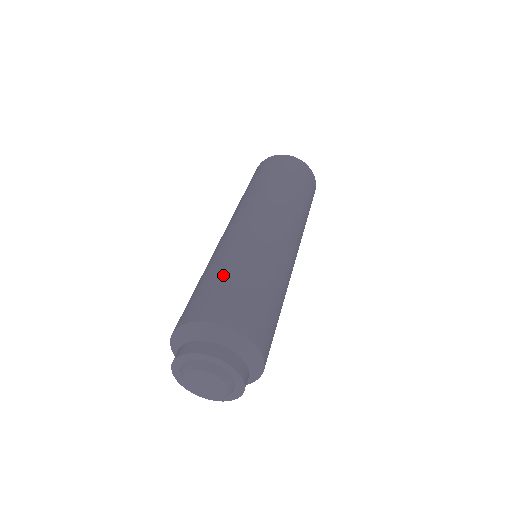
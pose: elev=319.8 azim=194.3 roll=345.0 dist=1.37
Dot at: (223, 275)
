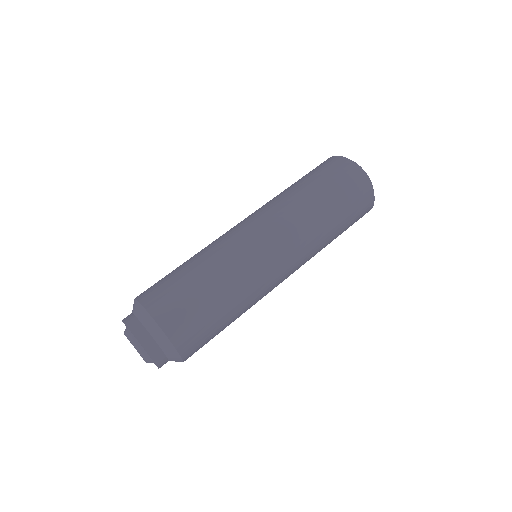
Dot at: (178, 267)
